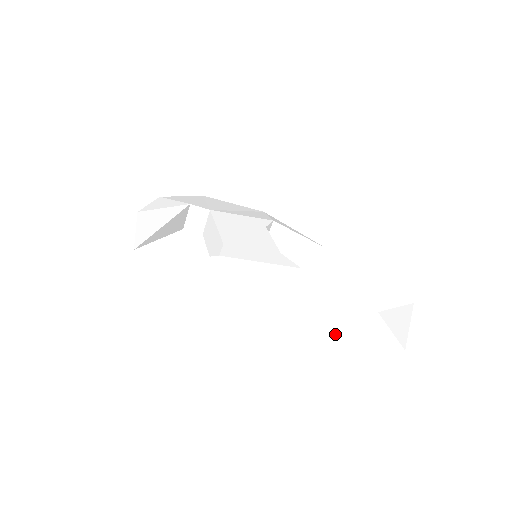
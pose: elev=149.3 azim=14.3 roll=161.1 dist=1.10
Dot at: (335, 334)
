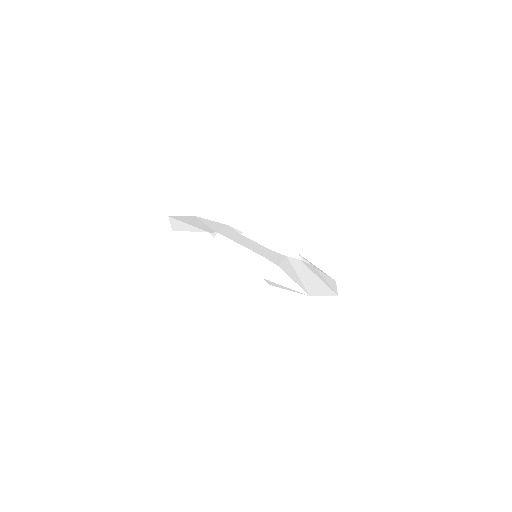
Dot at: (330, 286)
